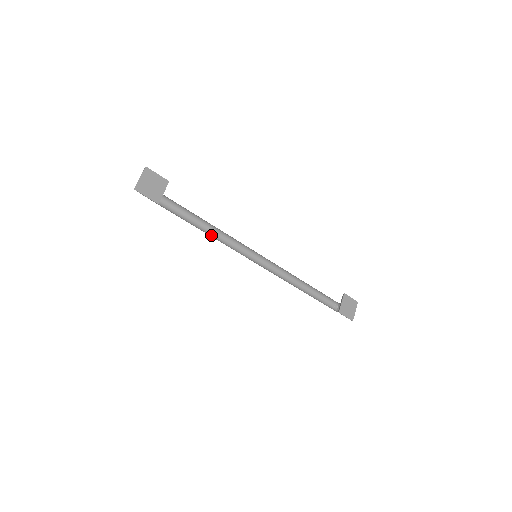
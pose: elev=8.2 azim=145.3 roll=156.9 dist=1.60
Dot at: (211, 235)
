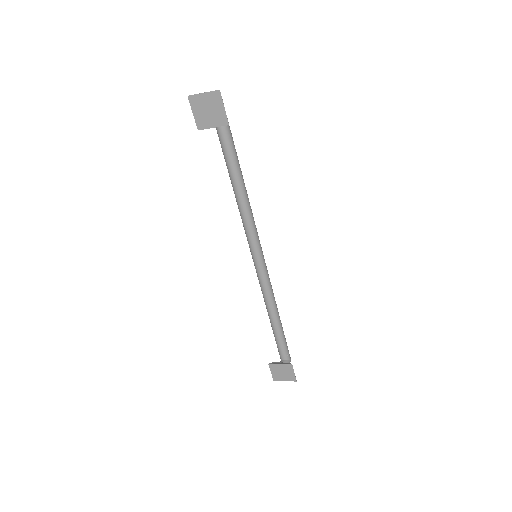
Dot at: (236, 199)
